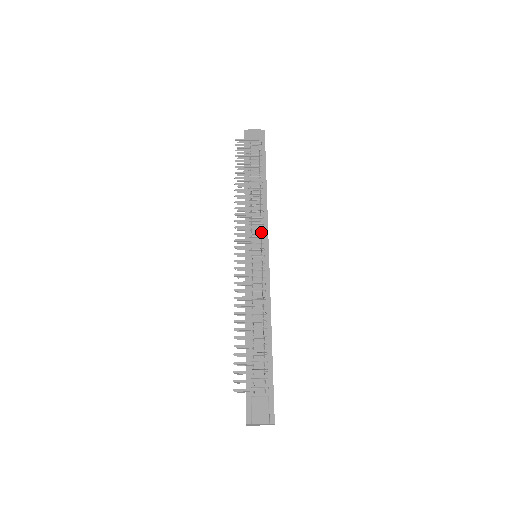
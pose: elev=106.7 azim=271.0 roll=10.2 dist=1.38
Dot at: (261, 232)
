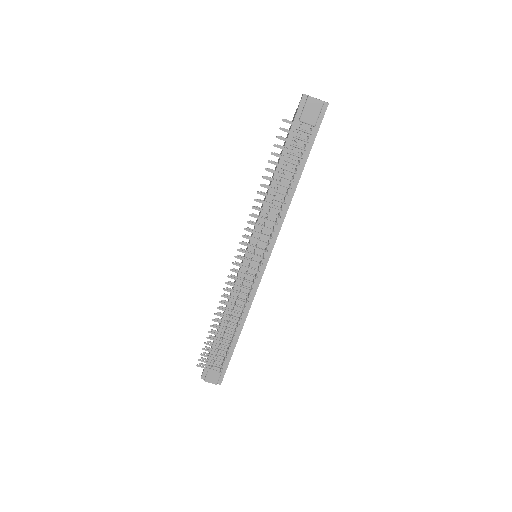
Dot at: (268, 242)
